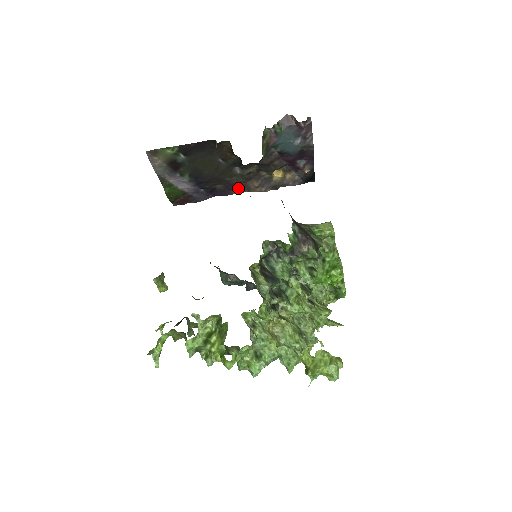
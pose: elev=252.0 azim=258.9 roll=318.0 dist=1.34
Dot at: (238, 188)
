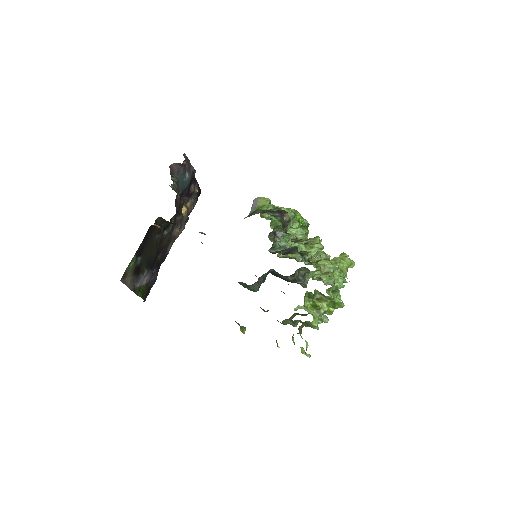
Dot at: (169, 245)
